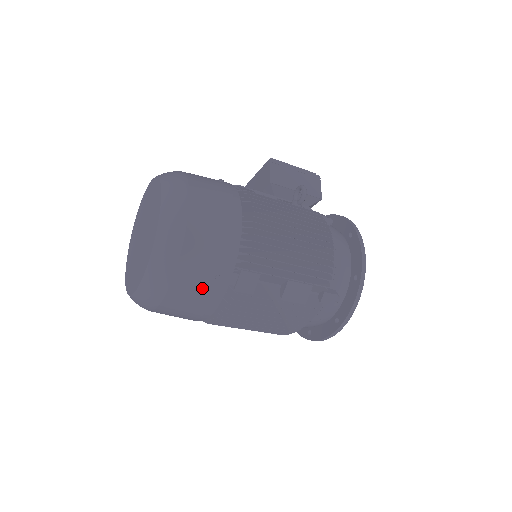
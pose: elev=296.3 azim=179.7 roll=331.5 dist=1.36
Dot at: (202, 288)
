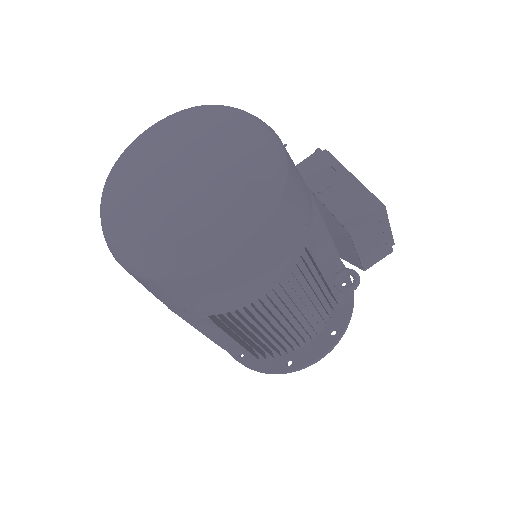
Dot at: (161, 297)
